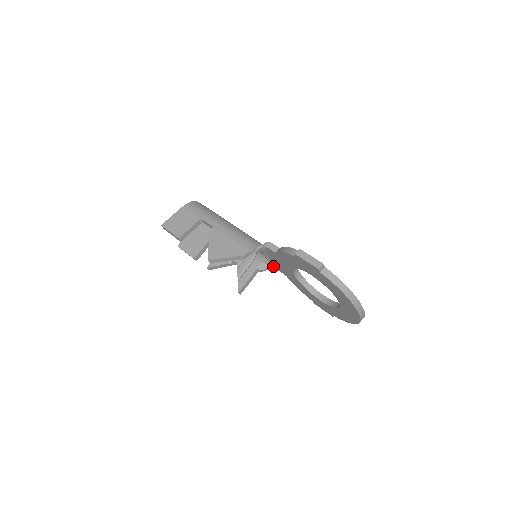
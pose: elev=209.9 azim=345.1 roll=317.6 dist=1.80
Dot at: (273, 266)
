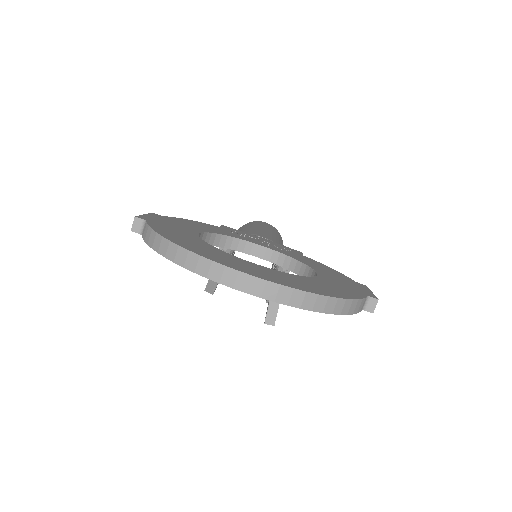
Dot at: occluded
